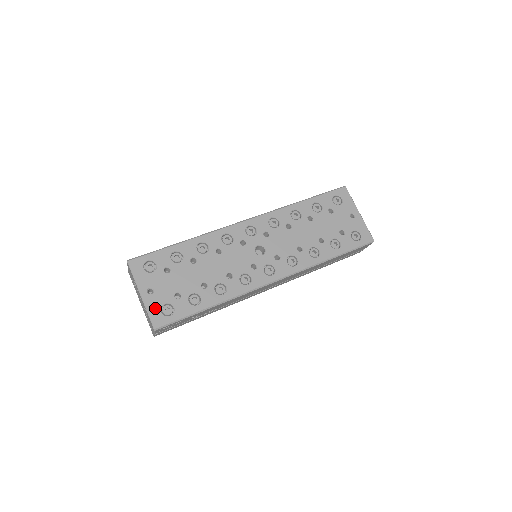
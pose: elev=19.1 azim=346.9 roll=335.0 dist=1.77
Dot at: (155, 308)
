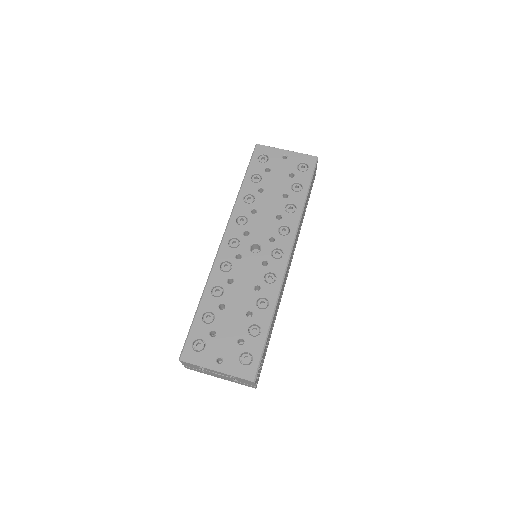
Dot at: (237, 368)
